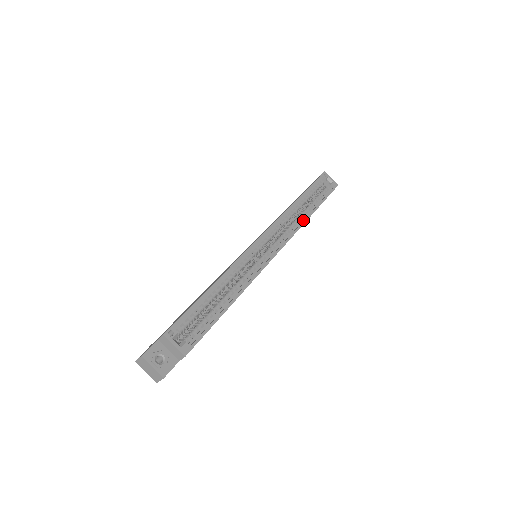
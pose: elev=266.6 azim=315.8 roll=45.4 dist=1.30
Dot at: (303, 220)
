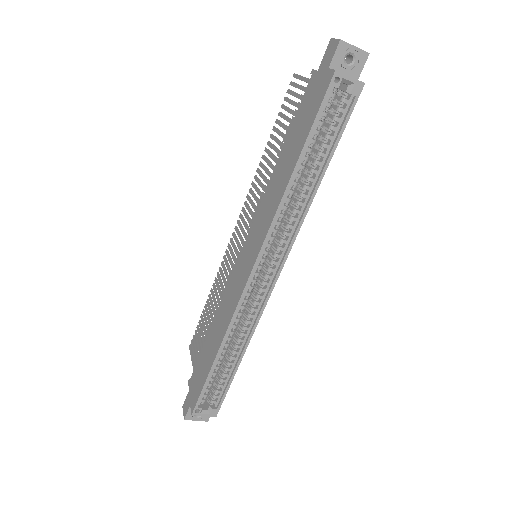
Dot at: (305, 204)
